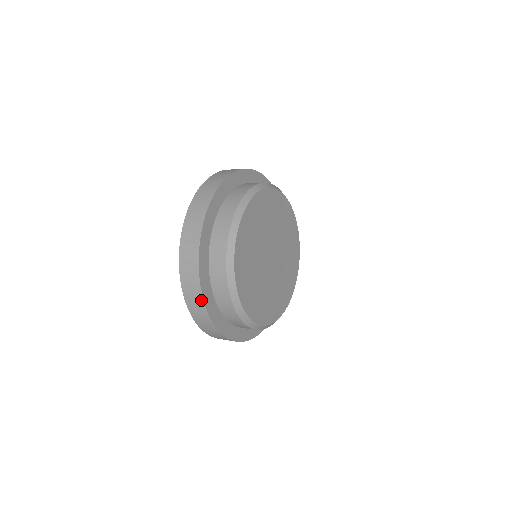
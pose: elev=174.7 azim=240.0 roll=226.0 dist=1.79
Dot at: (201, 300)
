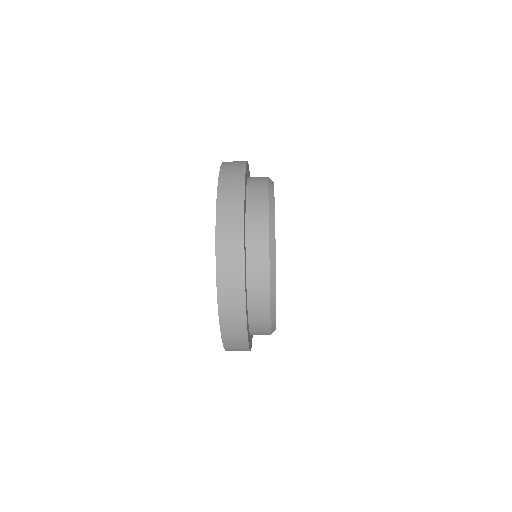
Dot at: (242, 168)
